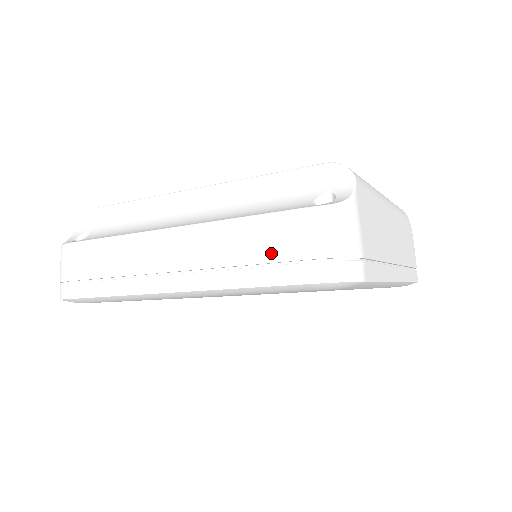
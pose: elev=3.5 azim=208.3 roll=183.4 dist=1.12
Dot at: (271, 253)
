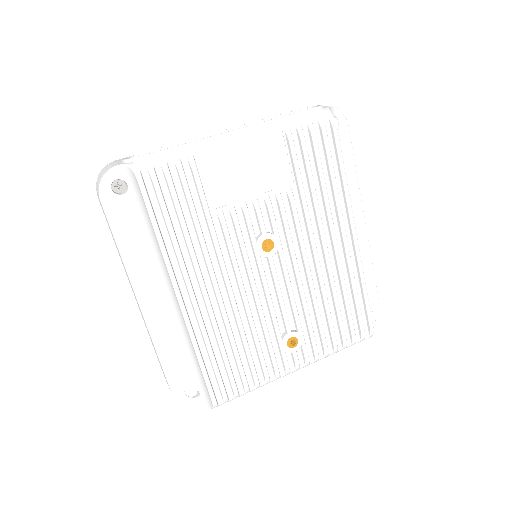
Dot at: occluded
